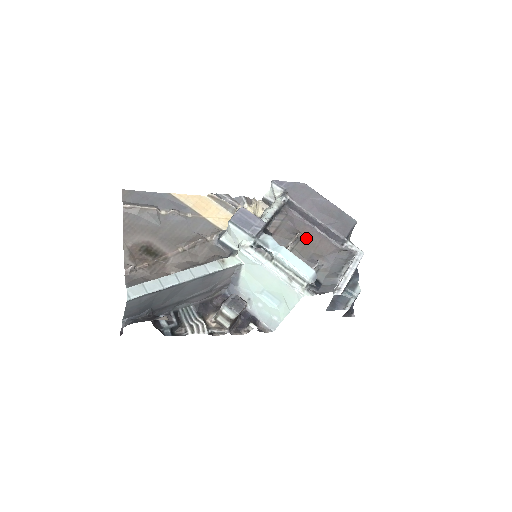
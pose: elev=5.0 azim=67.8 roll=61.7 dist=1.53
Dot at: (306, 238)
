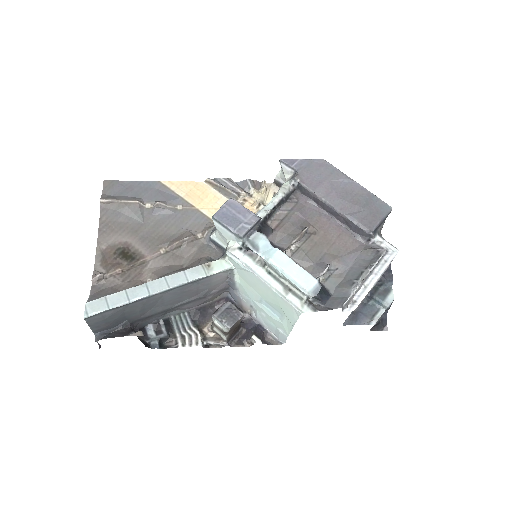
Dot at: (319, 233)
